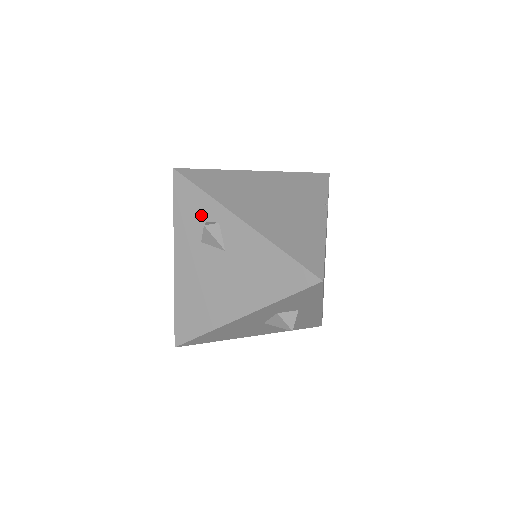
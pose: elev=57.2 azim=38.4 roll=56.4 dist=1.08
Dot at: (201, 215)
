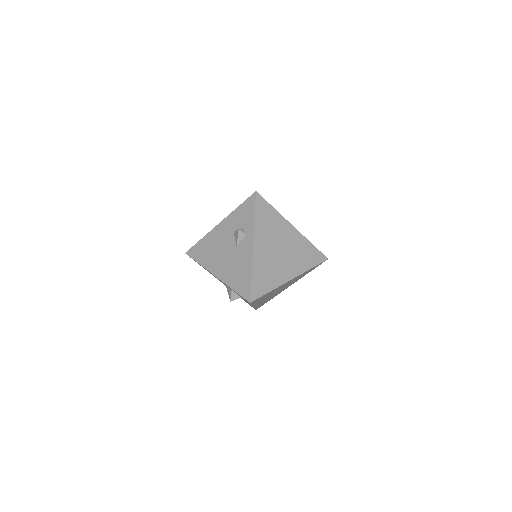
Dot at: (244, 222)
